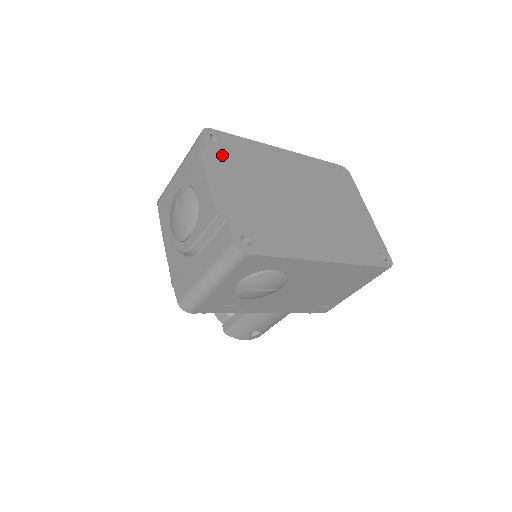
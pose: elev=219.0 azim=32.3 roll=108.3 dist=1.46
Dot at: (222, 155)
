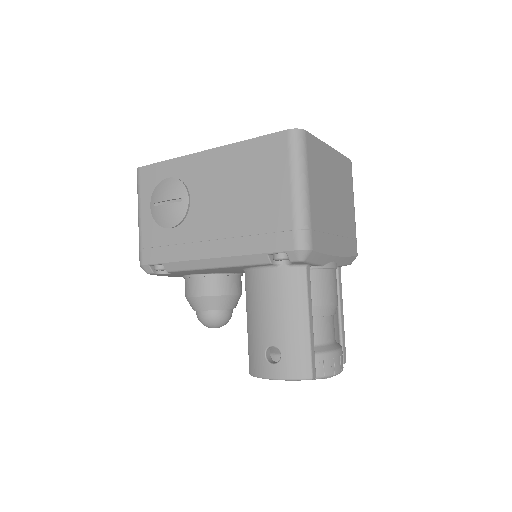
Dot at: occluded
